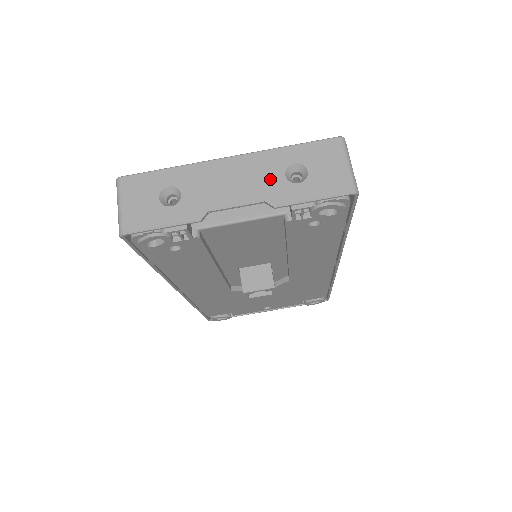
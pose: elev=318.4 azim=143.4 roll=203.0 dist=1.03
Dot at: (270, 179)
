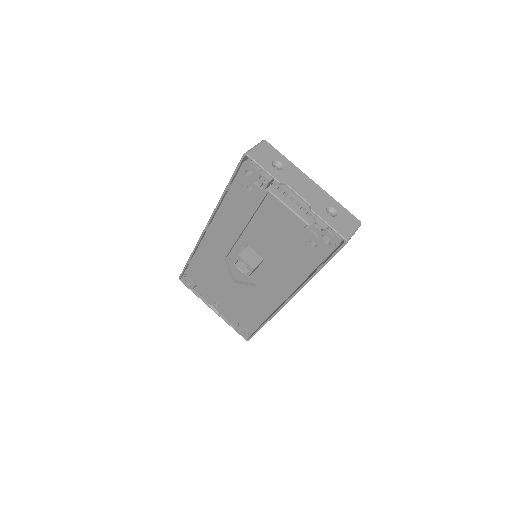
Dot at: (320, 202)
